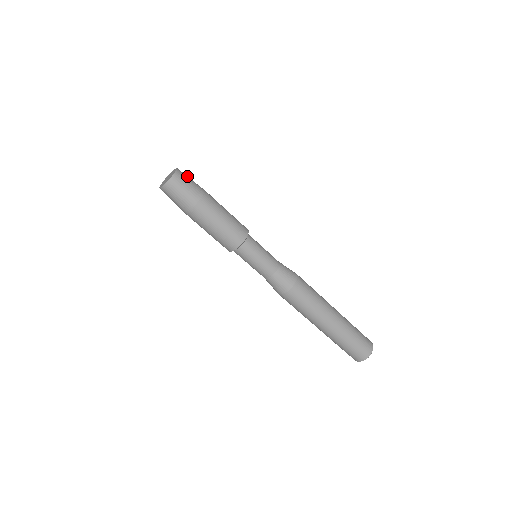
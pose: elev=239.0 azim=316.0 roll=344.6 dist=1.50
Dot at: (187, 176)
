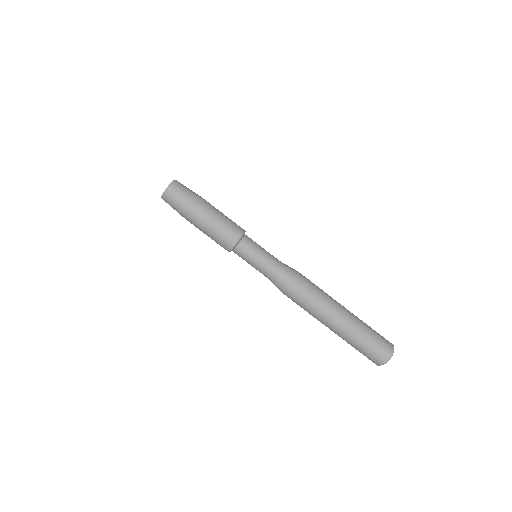
Dot at: occluded
